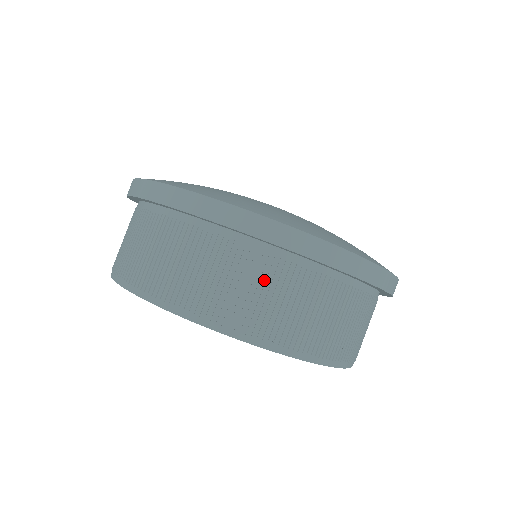
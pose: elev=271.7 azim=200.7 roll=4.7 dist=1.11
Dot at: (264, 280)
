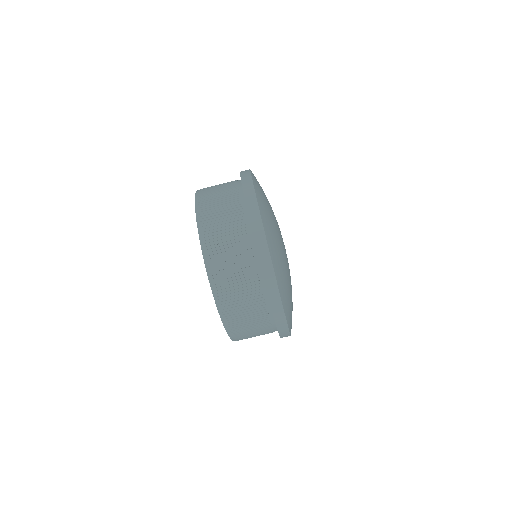
Dot at: (260, 330)
